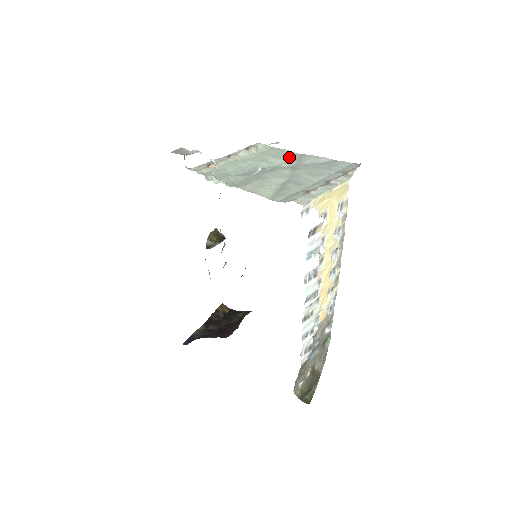
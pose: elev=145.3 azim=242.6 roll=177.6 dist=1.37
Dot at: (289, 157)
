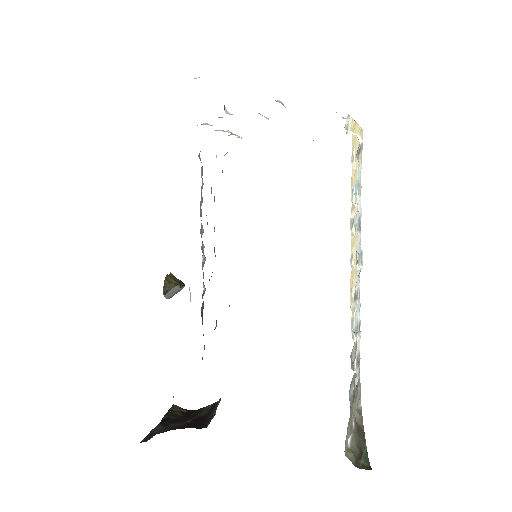
Dot at: occluded
